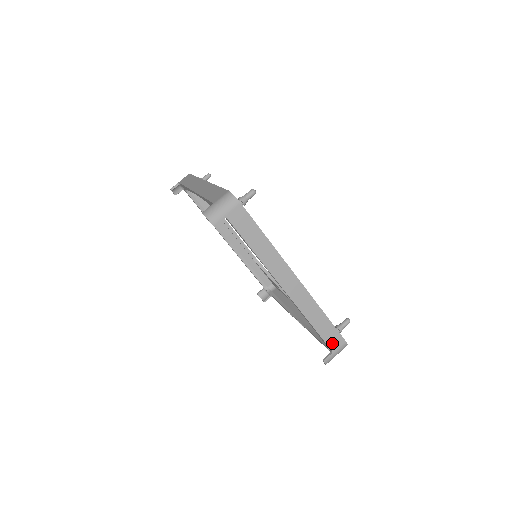
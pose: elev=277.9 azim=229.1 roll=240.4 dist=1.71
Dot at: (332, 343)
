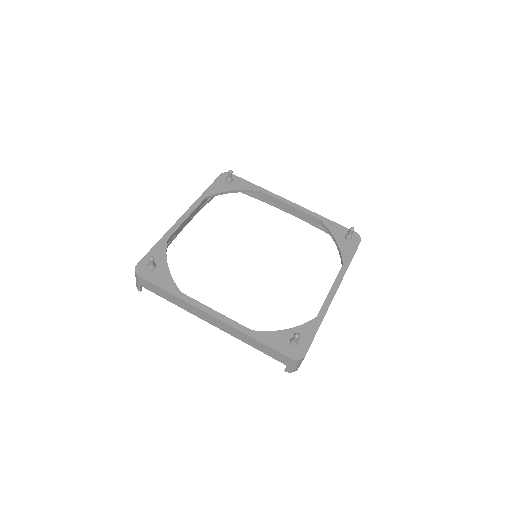
Dot at: occluded
